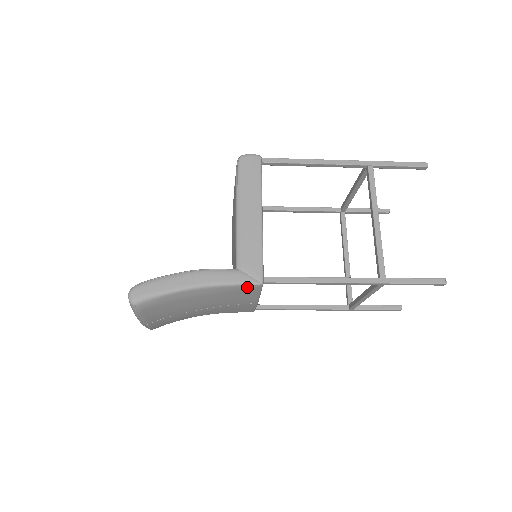
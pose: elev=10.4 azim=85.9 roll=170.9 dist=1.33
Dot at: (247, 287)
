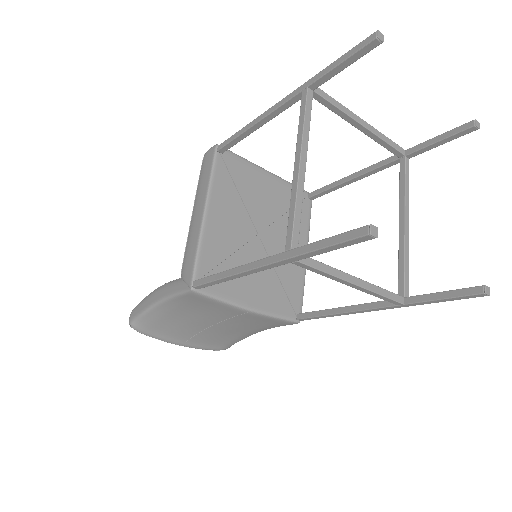
Dot at: (188, 296)
